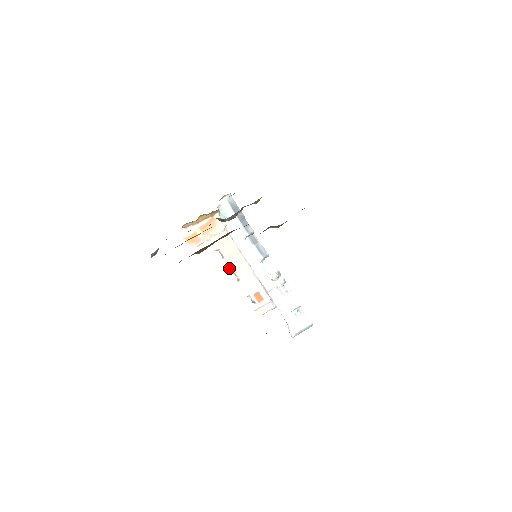
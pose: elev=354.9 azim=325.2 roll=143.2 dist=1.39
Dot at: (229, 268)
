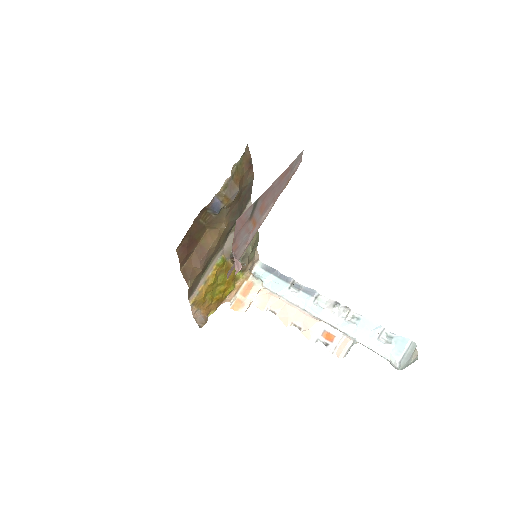
Dot at: (285, 321)
